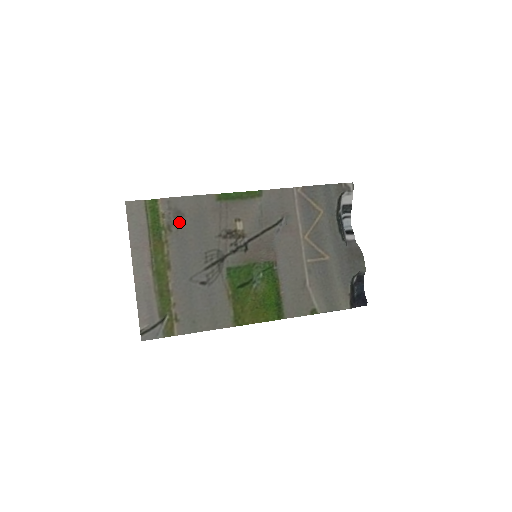
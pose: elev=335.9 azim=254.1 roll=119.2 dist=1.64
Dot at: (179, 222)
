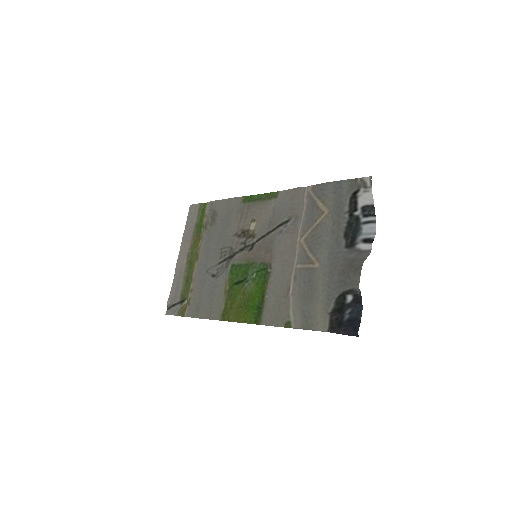
Dot at: (213, 221)
